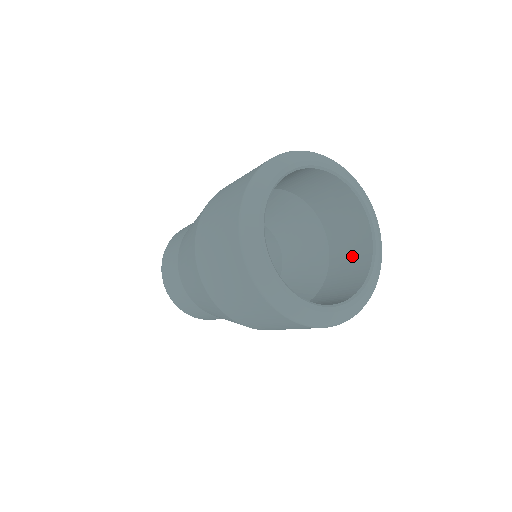
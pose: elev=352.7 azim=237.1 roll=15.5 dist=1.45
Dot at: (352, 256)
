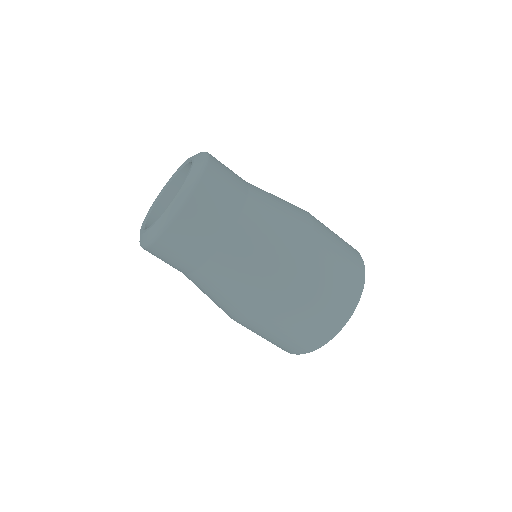
Dot at: occluded
